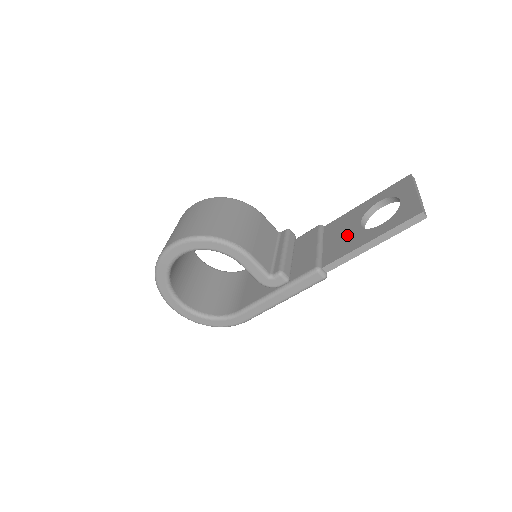
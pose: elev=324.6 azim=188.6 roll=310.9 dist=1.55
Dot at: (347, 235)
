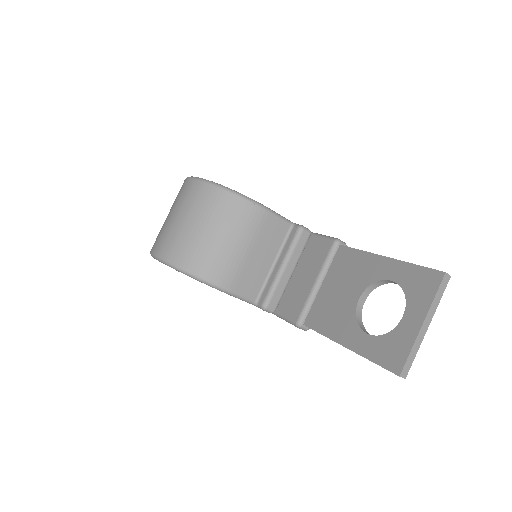
Dot at: (341, 301)
